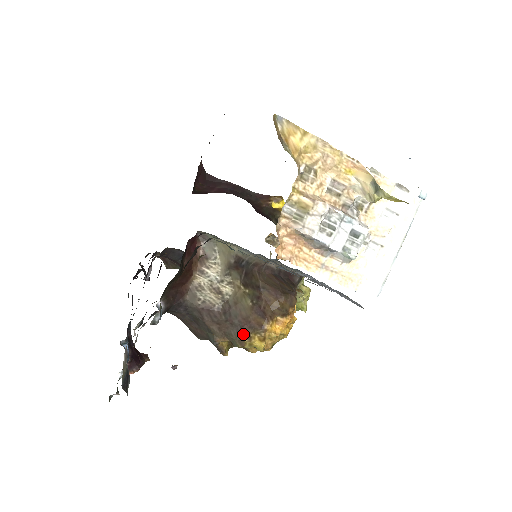
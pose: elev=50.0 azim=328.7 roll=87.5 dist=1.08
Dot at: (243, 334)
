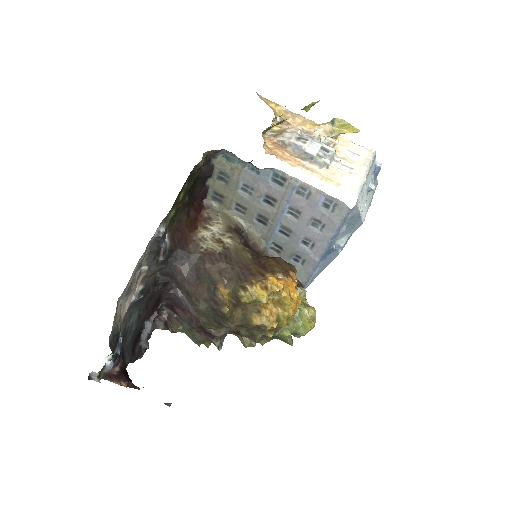
Dot at: (244, 279)
